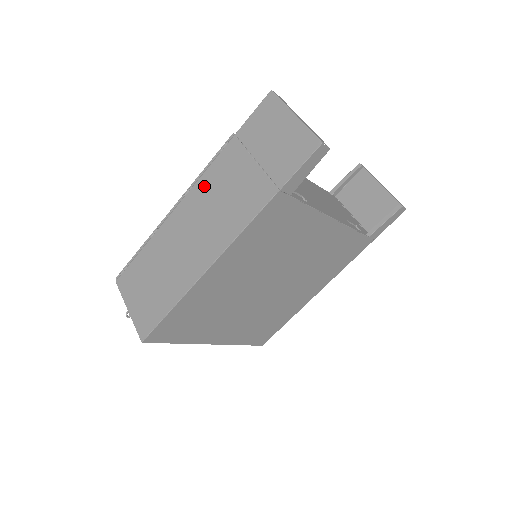
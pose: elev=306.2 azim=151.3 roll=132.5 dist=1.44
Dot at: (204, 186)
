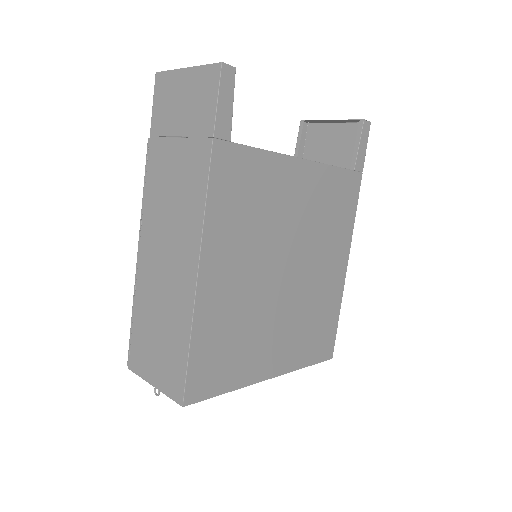
Dot at: (151, 204)
